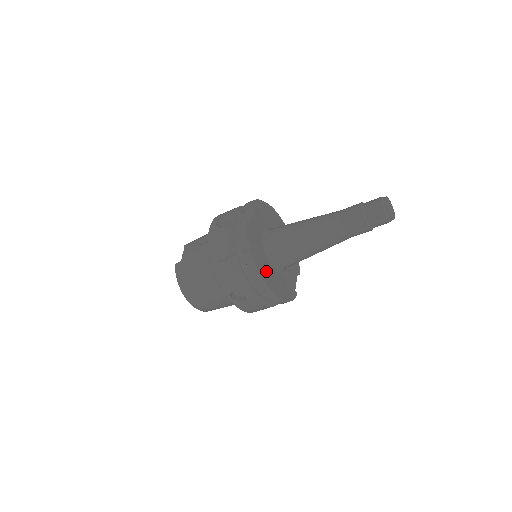
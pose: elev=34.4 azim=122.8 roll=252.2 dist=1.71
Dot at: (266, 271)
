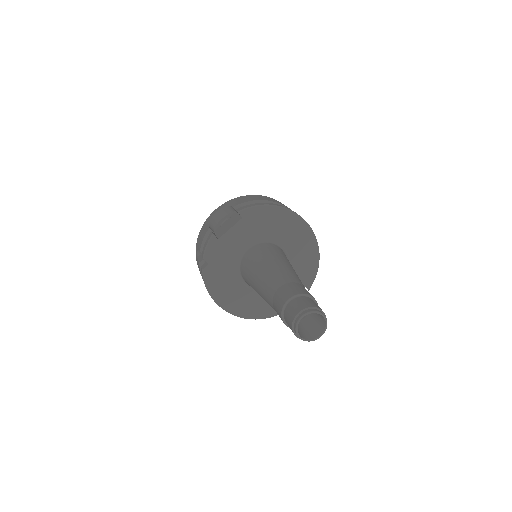
Dot at: (225, 289)
